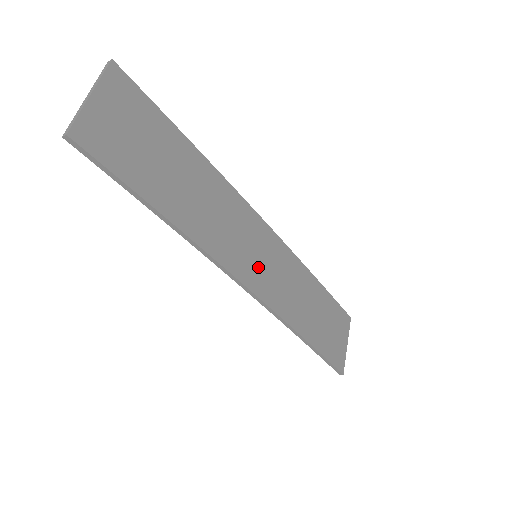
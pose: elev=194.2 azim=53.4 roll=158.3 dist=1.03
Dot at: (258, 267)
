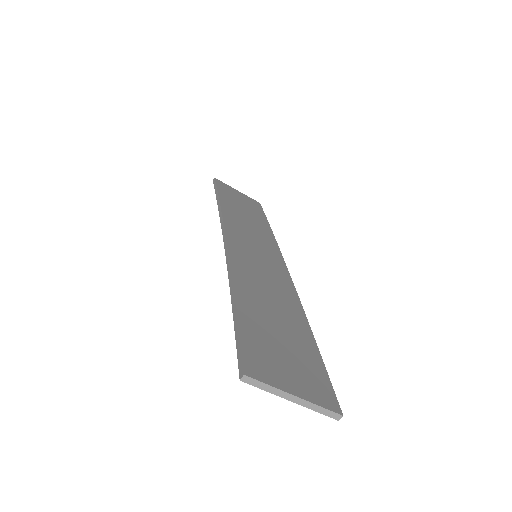
Dot at: (249, 252)
